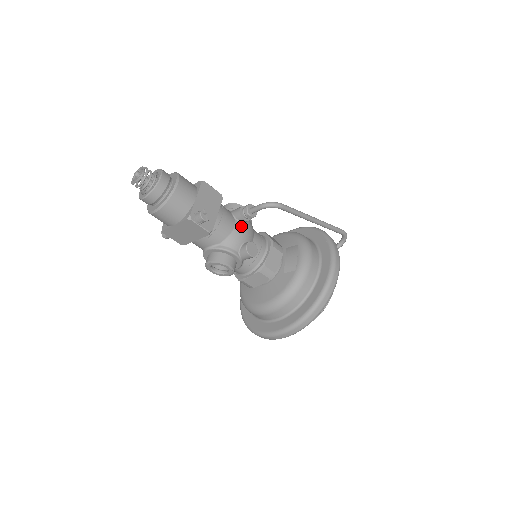
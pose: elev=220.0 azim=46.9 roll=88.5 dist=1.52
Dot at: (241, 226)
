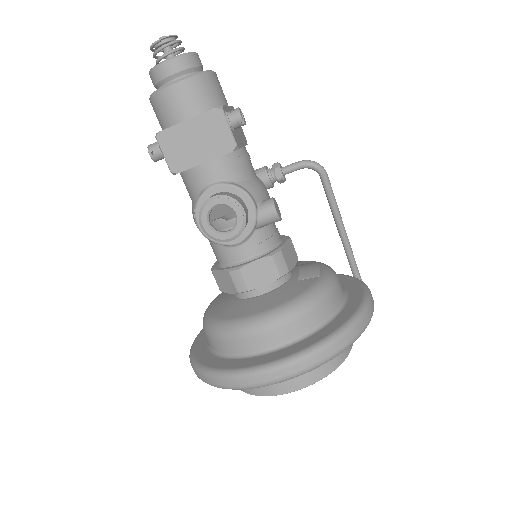
Dot at: (263, 184)
